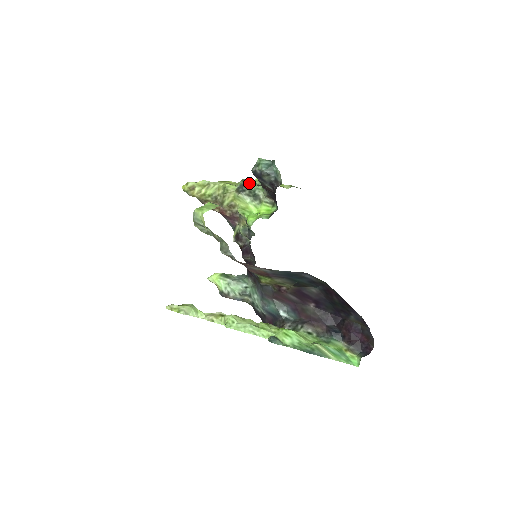
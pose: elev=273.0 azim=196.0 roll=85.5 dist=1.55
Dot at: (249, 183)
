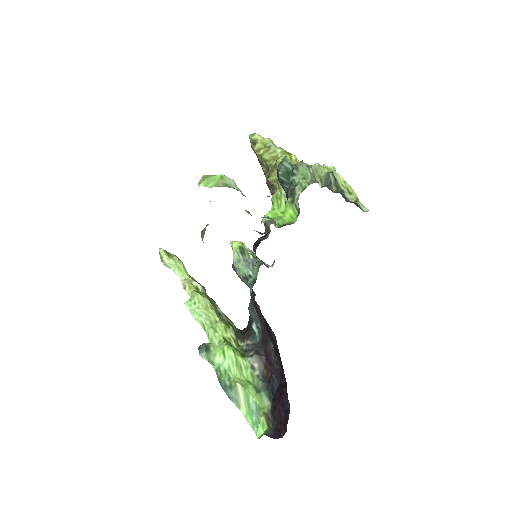
Dot at: (298, 172)
